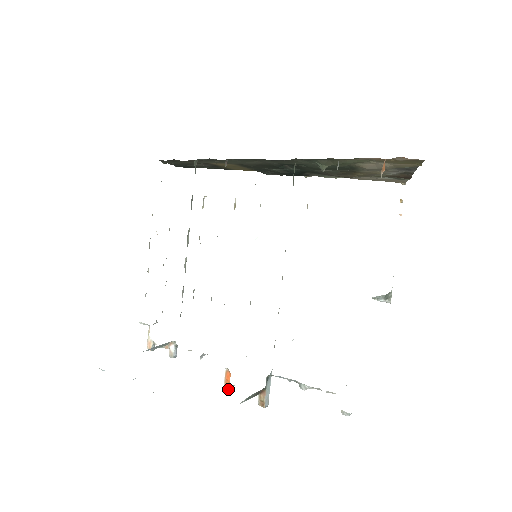
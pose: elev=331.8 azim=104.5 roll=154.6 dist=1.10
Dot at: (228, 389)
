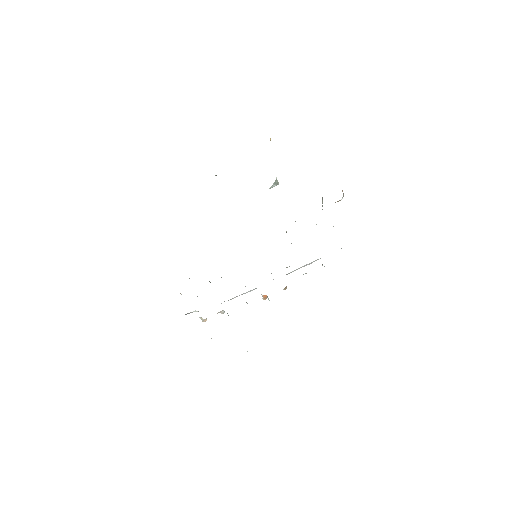
Dot at: (266, 298)
